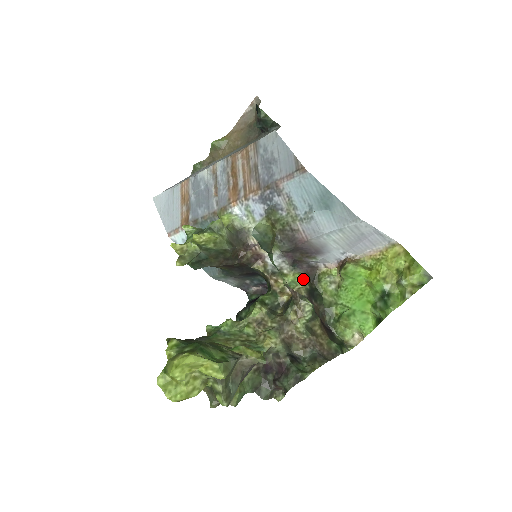
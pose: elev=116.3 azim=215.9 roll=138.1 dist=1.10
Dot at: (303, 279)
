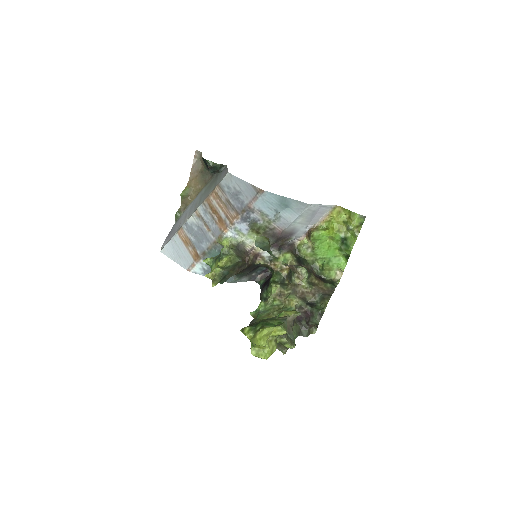
Dot at: (290, 255)
